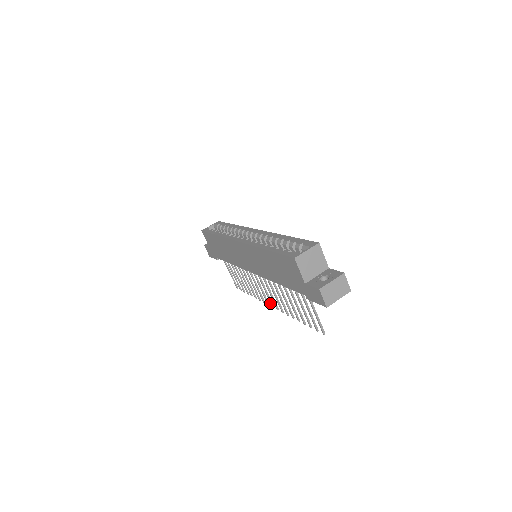
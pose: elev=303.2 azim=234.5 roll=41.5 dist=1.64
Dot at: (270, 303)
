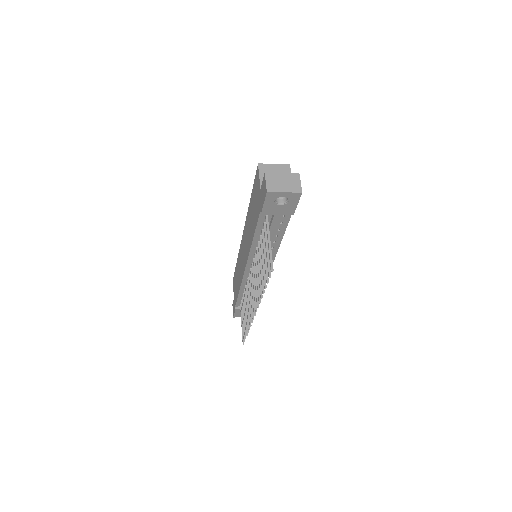
Dot at: (253, 310)
